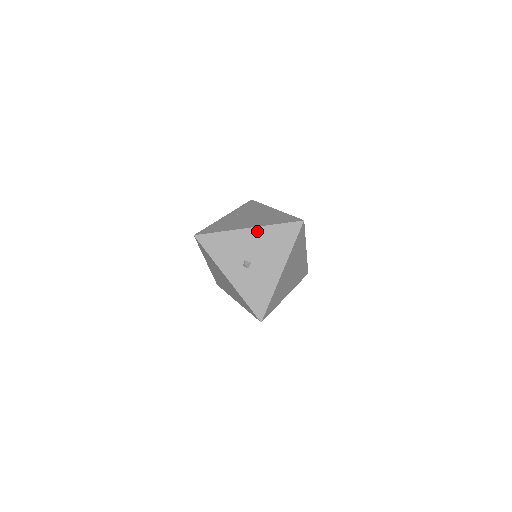
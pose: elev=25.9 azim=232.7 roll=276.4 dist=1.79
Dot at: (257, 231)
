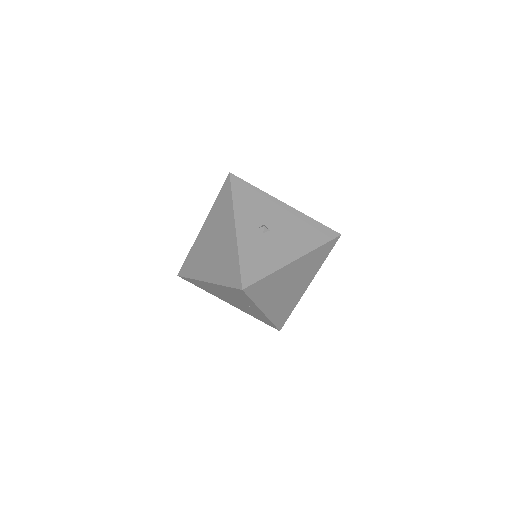
Dot at: (292, 211)
